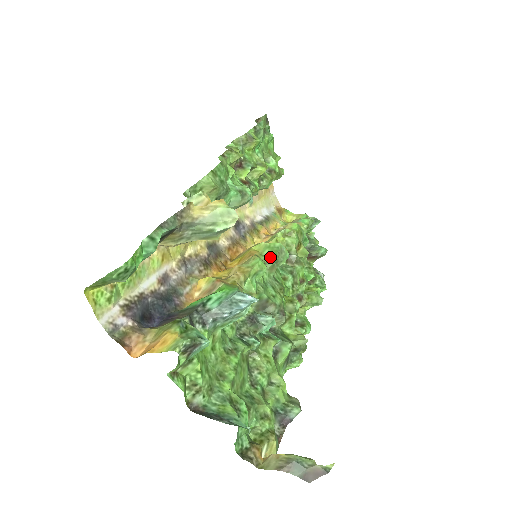
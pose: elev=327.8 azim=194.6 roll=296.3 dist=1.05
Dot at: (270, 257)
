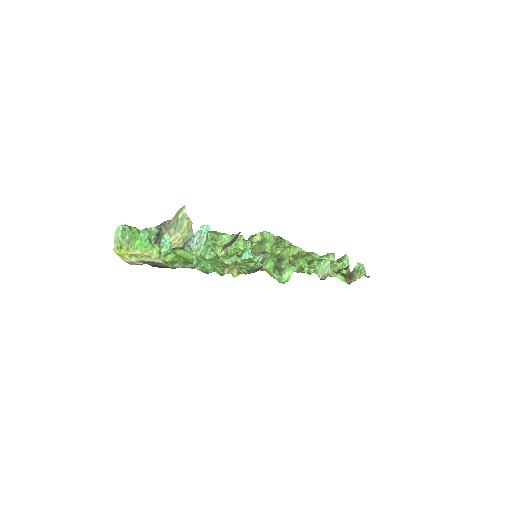
Dot at: (256, 245)
